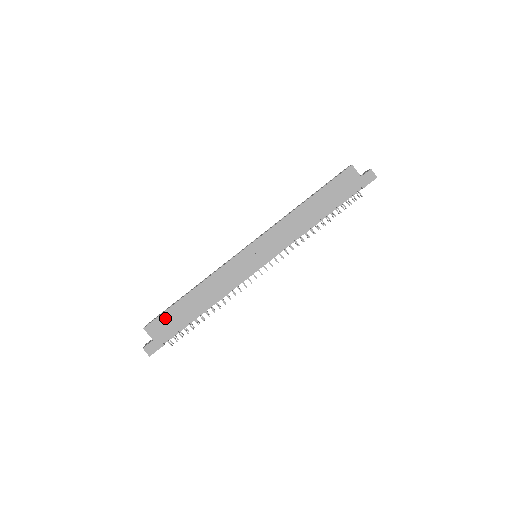
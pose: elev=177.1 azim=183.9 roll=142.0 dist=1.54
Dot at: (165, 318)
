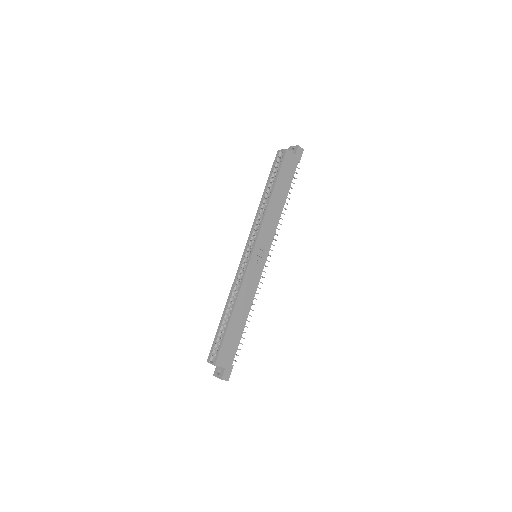
Dot at: (225, 346)
